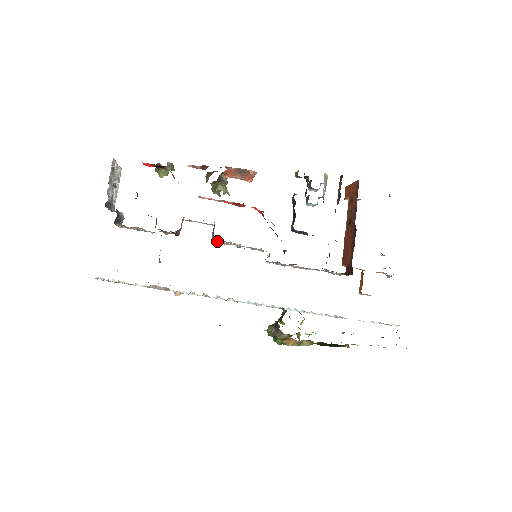
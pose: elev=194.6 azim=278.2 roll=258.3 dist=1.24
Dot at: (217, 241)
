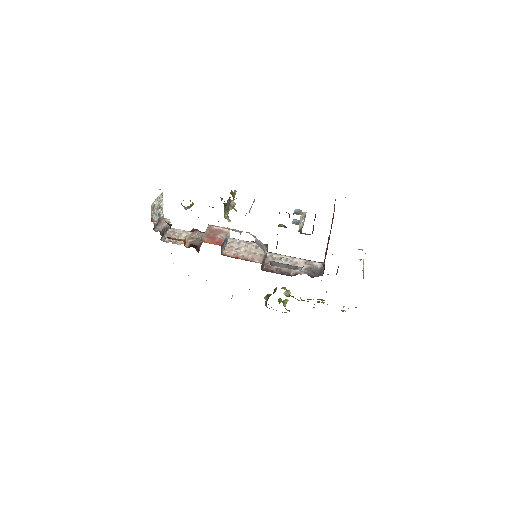
Dot at: (229, 247)
